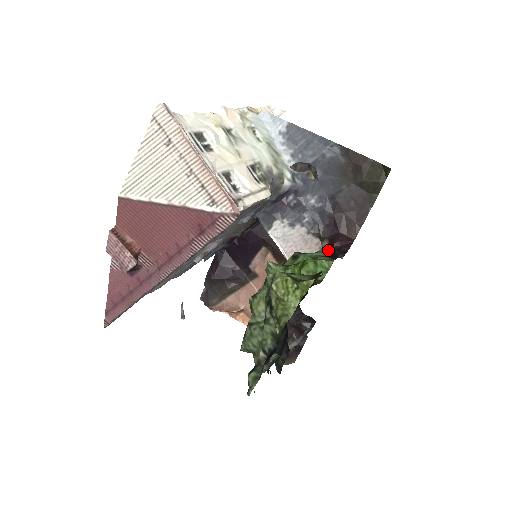
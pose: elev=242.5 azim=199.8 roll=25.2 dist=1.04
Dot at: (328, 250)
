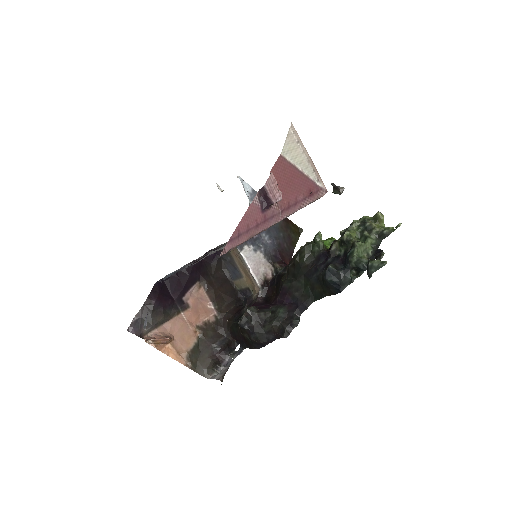
Dot at: (280, 268)
